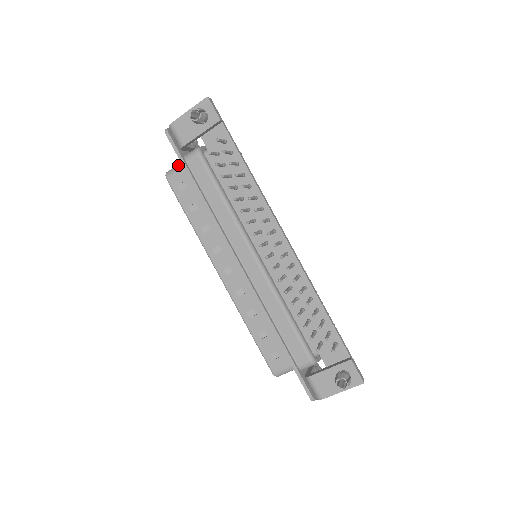
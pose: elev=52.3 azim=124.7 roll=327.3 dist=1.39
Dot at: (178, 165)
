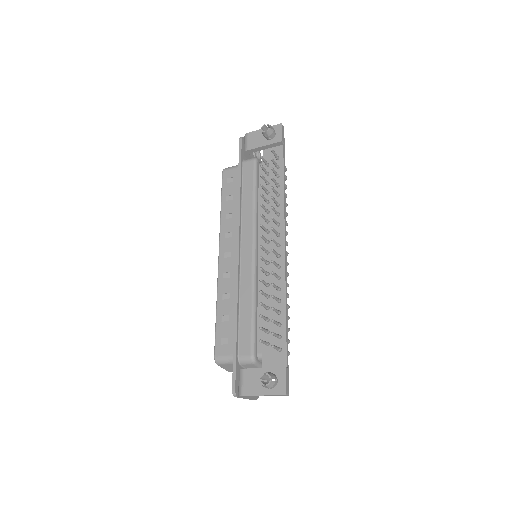
Dot at: (236, 165)
